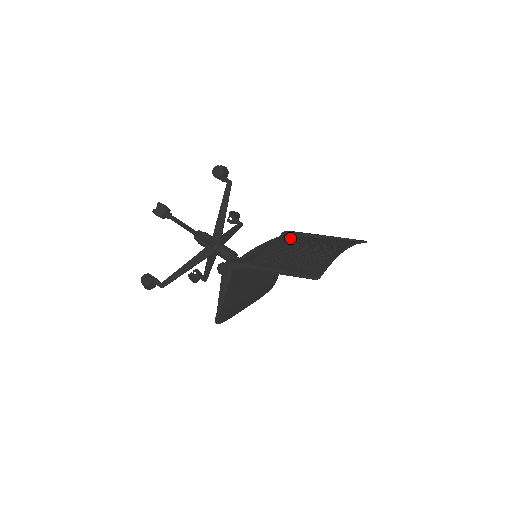
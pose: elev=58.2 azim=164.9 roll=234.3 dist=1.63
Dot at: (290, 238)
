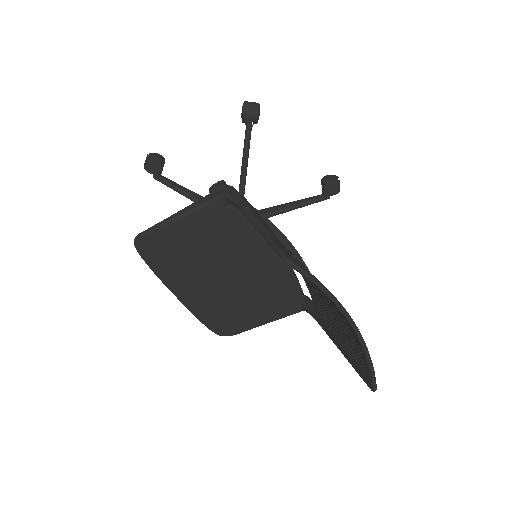
Dot at: occluded
